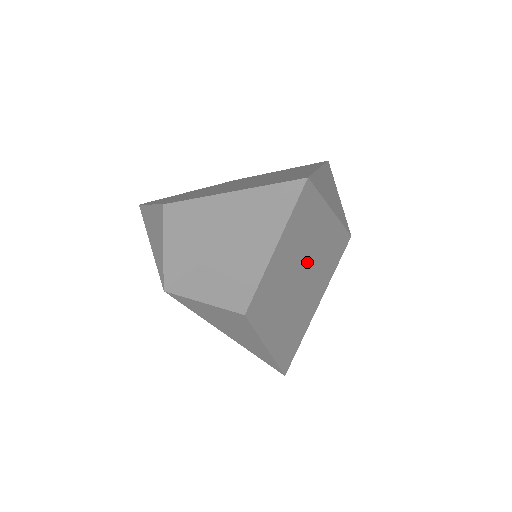
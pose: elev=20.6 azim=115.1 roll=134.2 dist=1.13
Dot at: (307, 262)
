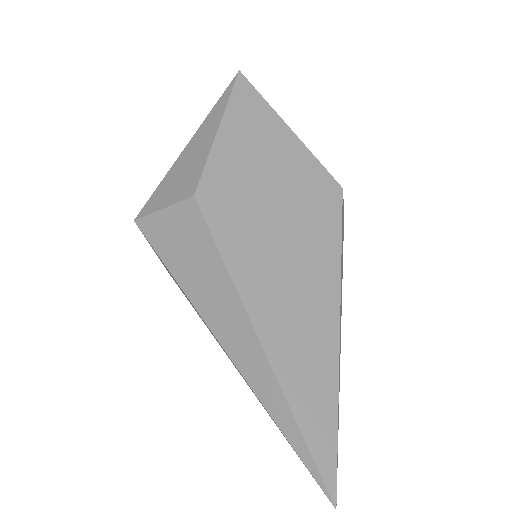
Dot at: (277, 179)
